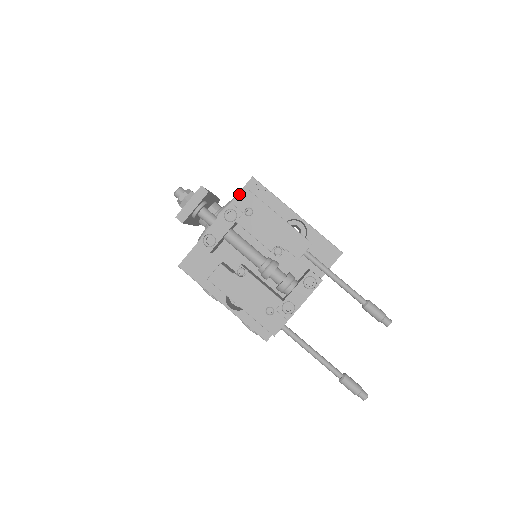
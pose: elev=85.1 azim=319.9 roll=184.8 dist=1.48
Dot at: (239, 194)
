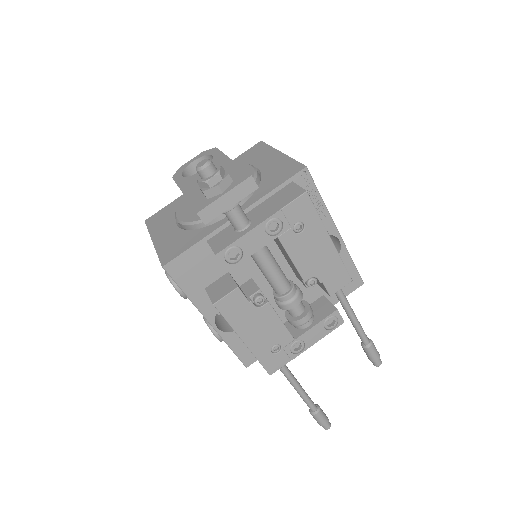
Dot at: (296, 200)
